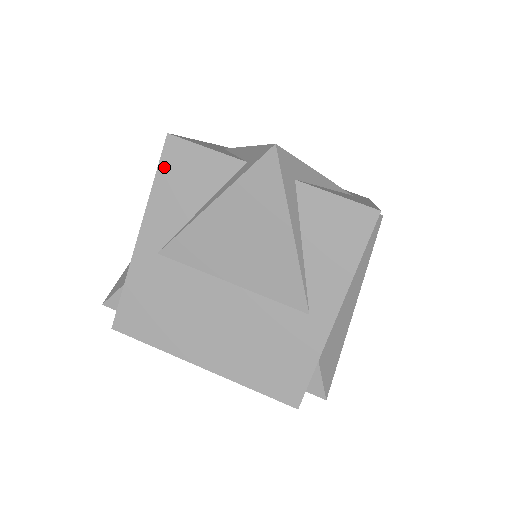
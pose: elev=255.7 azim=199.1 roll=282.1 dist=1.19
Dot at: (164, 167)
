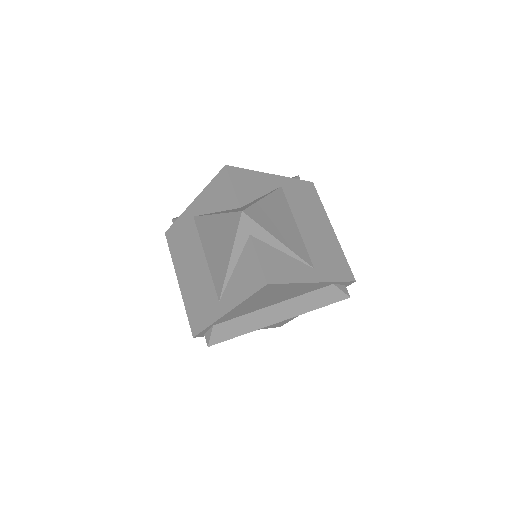
Dot at: (216, 180)
